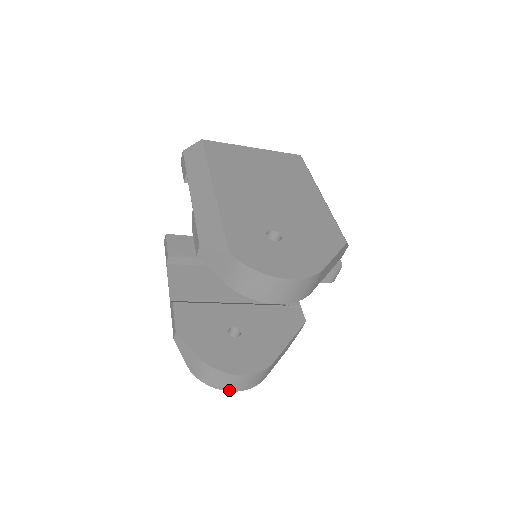
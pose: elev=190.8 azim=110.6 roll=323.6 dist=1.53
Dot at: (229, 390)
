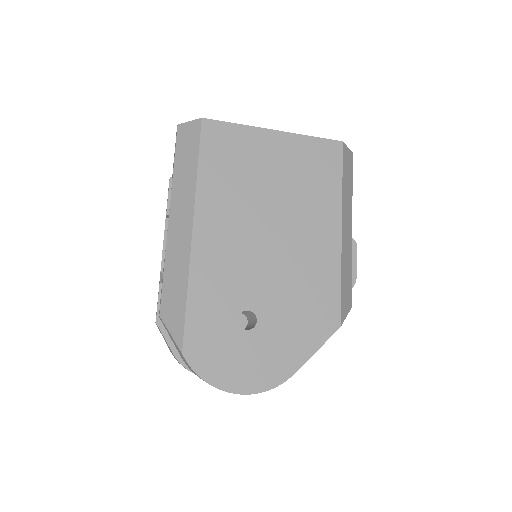
Dot at: occluded
